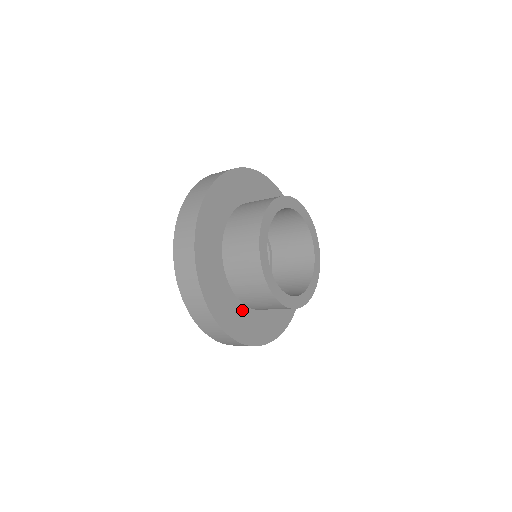
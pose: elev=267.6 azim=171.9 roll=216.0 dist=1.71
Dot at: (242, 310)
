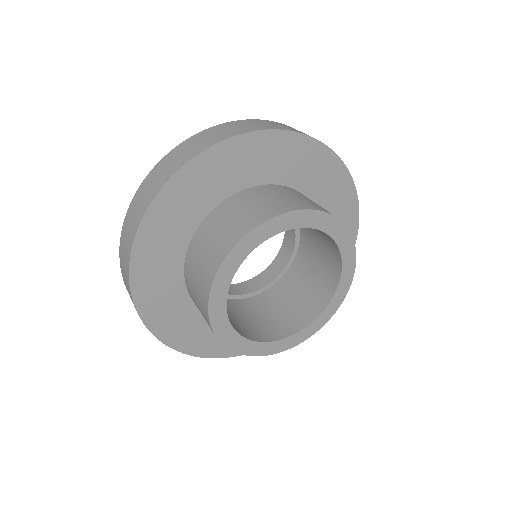
Dot at: occluded
